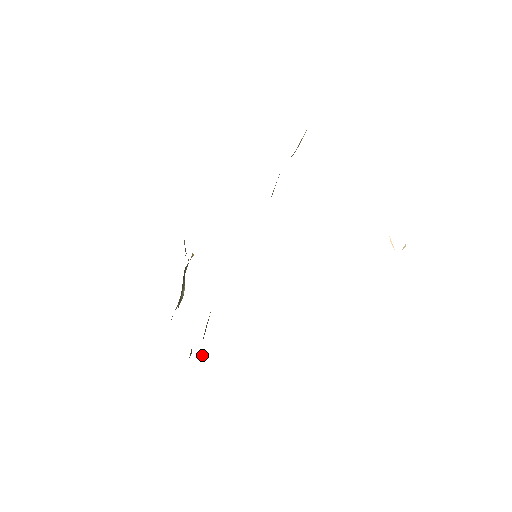
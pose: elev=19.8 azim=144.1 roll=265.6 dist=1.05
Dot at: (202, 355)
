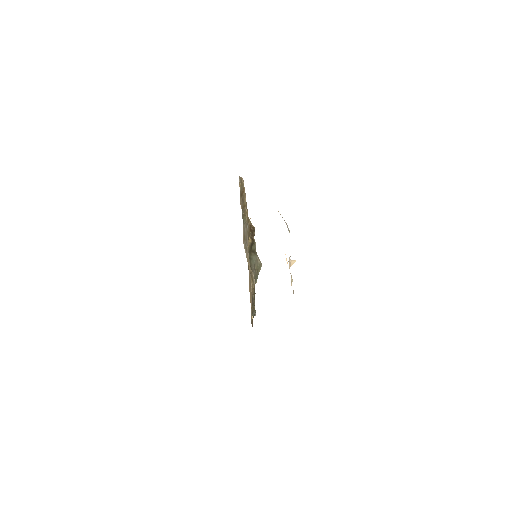
Dot at: (252, 317)
